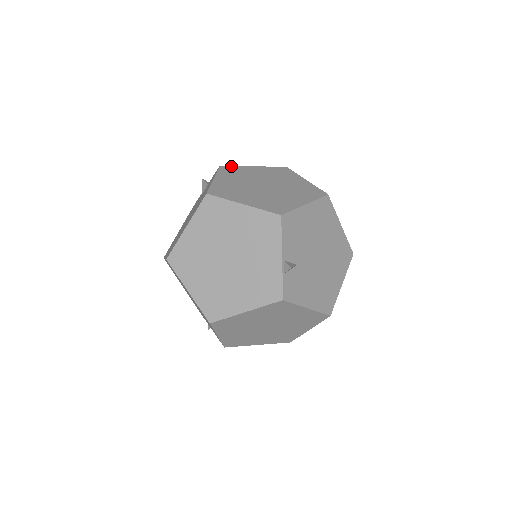
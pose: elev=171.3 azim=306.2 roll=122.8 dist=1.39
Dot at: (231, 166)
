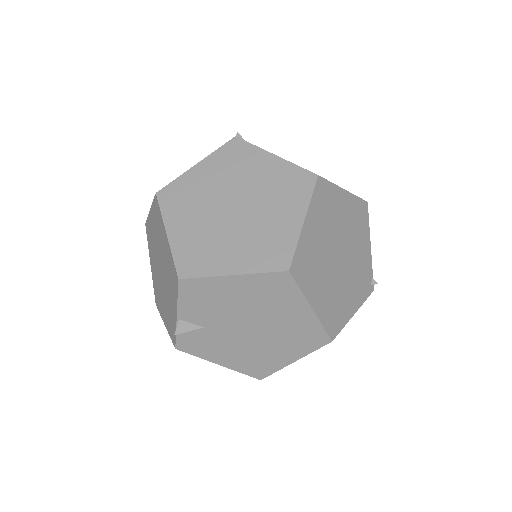
Dot at: (246, 143)
